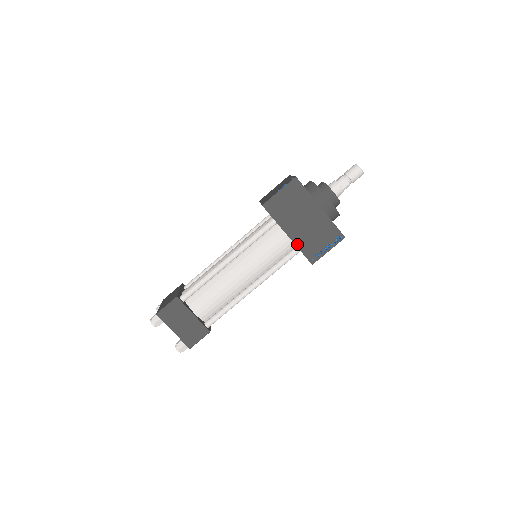
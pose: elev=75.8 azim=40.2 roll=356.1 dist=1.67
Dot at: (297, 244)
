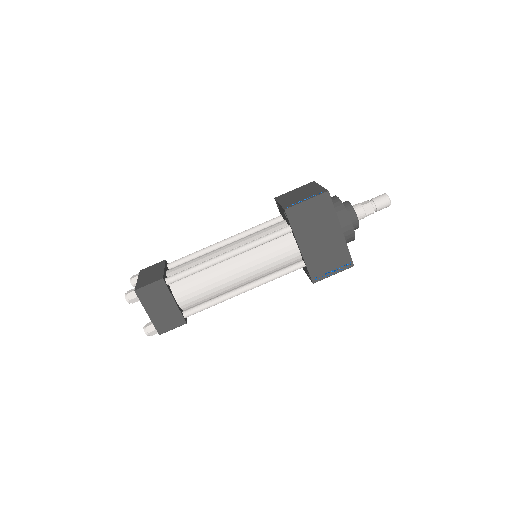
Dot at: (306, 259)
